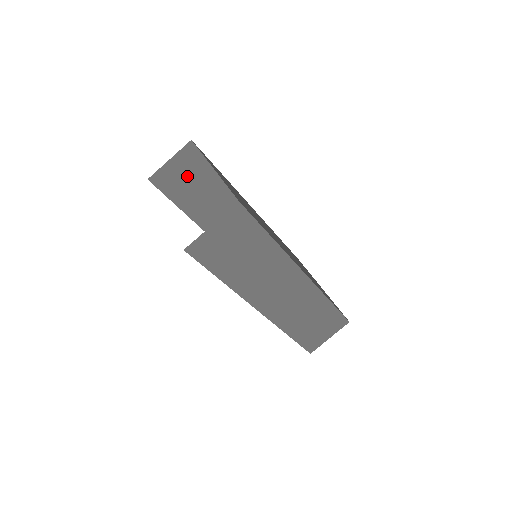
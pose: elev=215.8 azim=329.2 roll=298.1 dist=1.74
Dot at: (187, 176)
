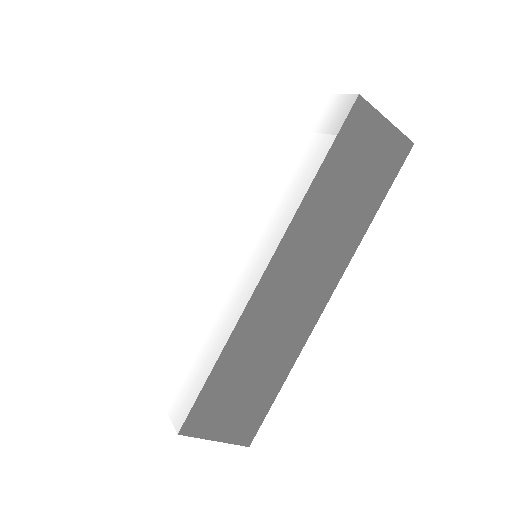
Dot at: occluded
